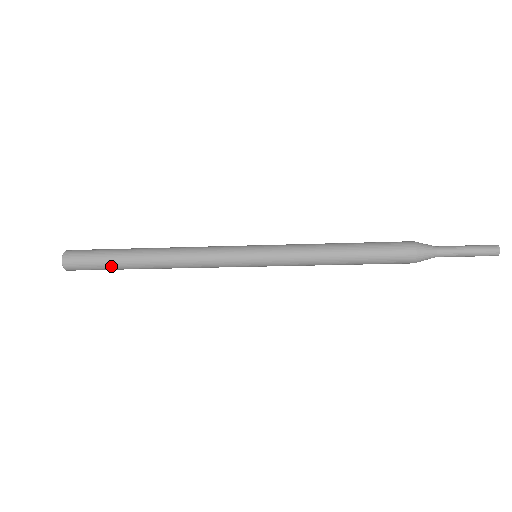
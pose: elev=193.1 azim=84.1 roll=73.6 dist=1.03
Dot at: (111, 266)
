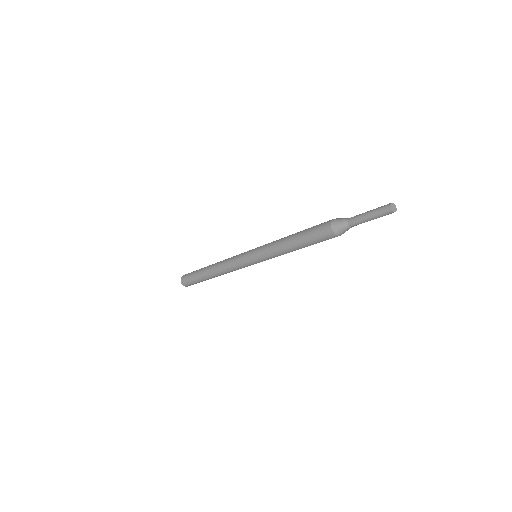
Dot at: (197, 279)
